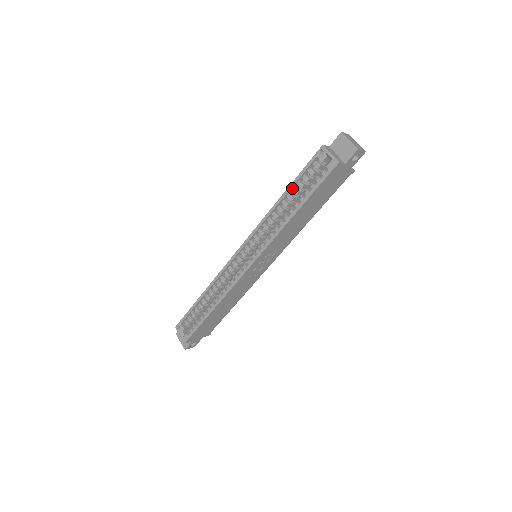
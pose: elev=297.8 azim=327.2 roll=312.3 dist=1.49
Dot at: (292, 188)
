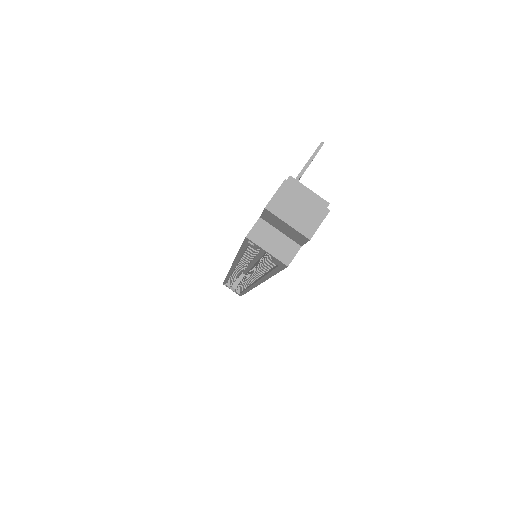
Dot at: occluded
